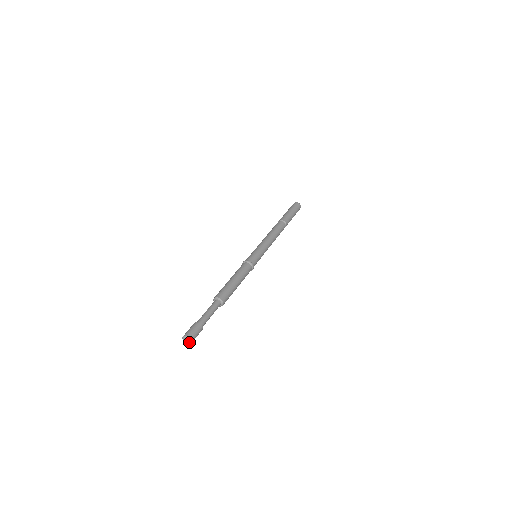
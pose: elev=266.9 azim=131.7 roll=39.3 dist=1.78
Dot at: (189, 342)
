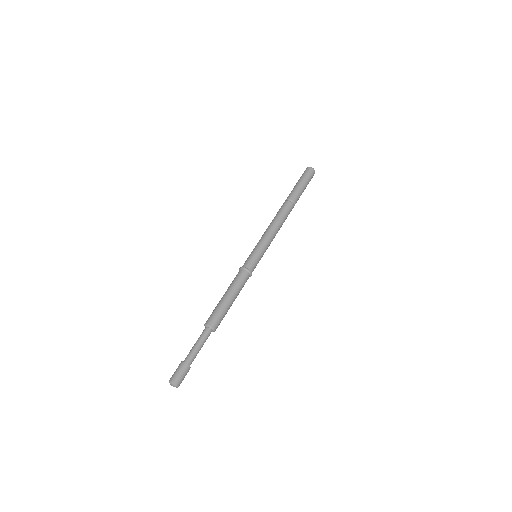
Dot at: (176, 387)
